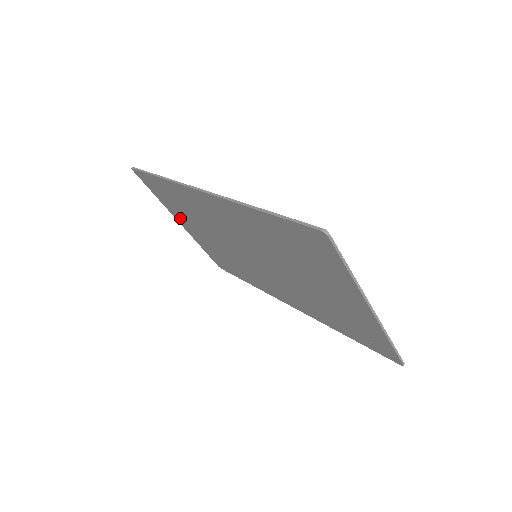
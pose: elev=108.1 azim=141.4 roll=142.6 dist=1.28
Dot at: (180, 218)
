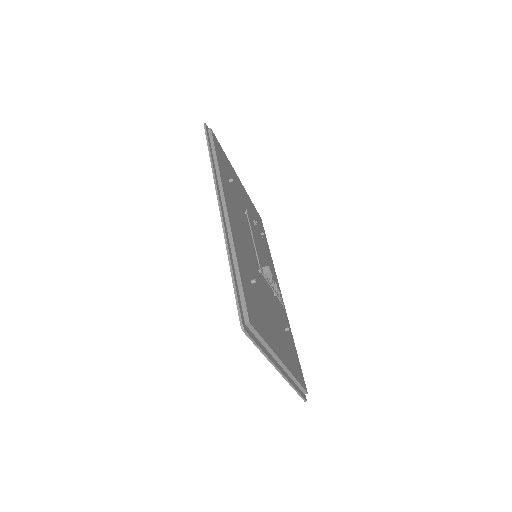
Dot at: occluded
